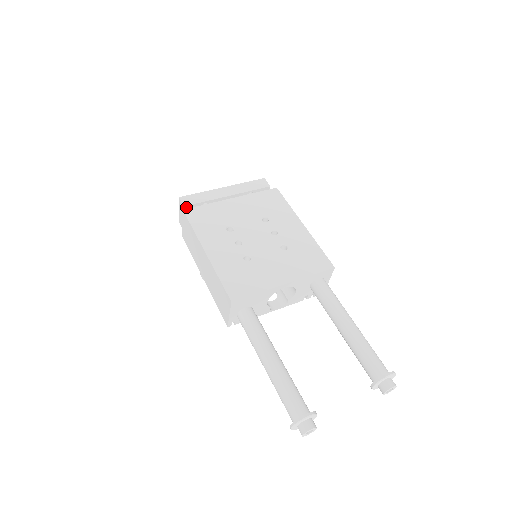
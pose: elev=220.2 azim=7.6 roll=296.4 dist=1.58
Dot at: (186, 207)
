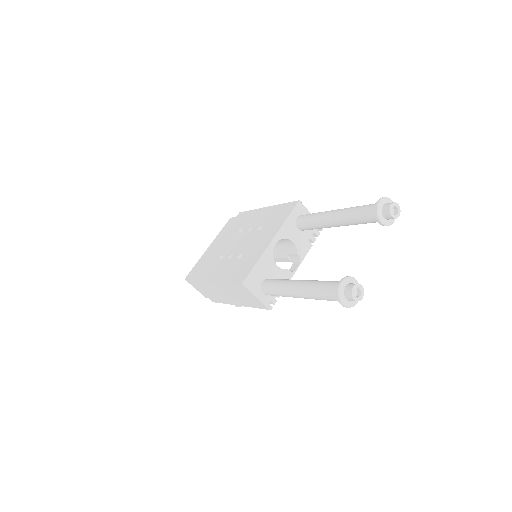
Dot at: occluded
